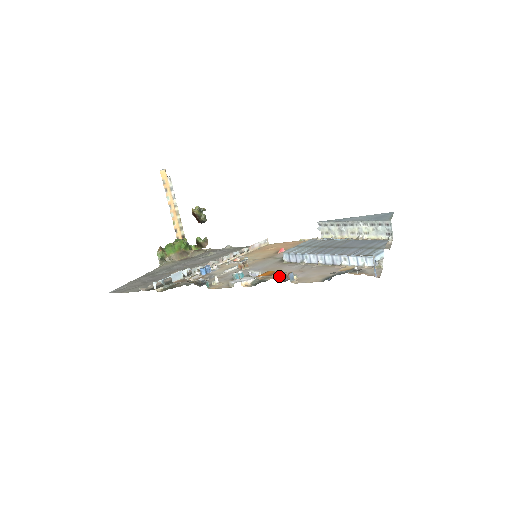
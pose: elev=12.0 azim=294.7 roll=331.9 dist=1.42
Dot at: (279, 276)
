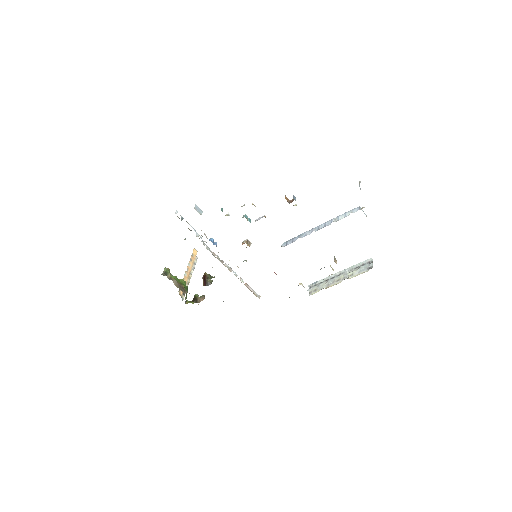
Dot at: occluded
